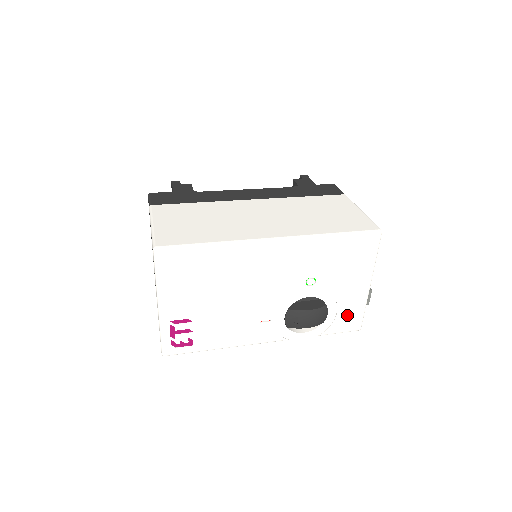
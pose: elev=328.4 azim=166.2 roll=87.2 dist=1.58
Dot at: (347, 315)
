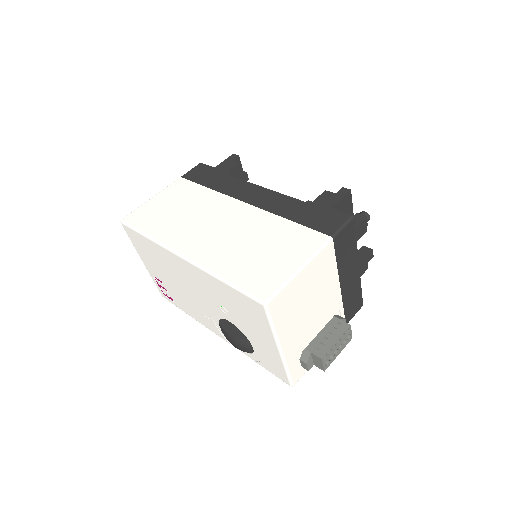
Dot at: (271, 363)
